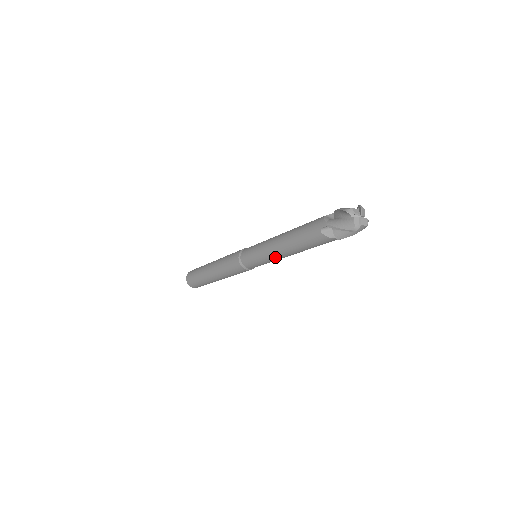
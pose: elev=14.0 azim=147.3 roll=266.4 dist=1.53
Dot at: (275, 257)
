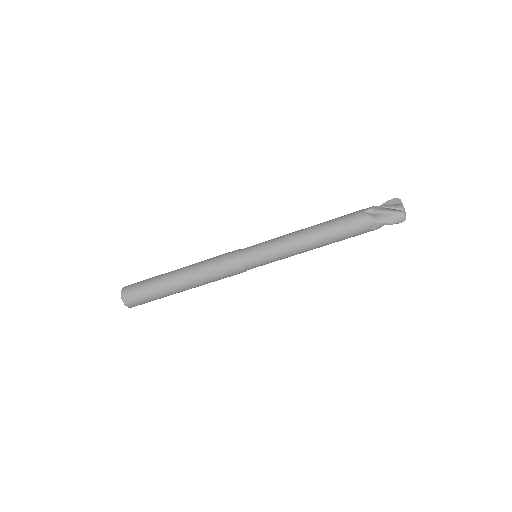
Dot at: (292, 244)
